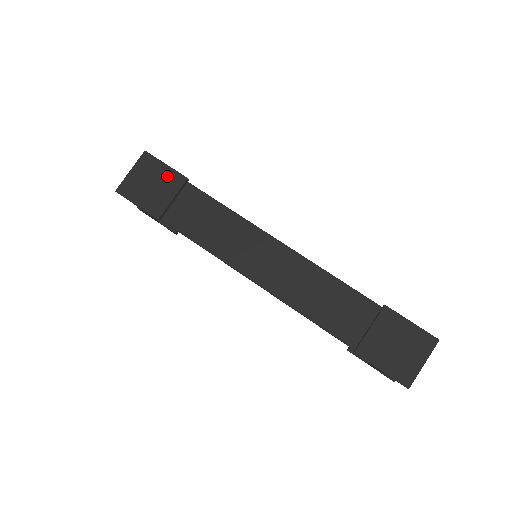
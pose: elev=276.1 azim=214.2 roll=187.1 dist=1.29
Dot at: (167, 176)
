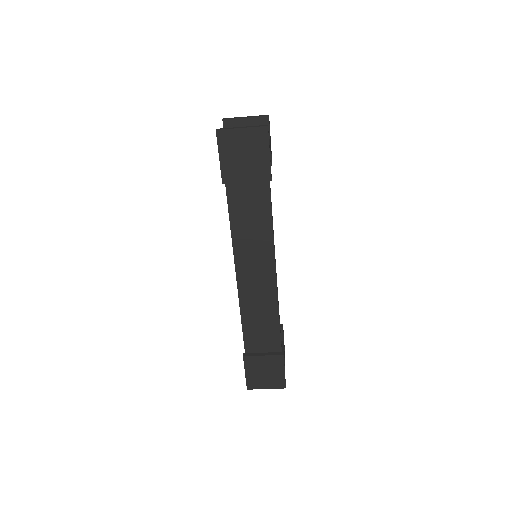
Dot at: (261, 163)
